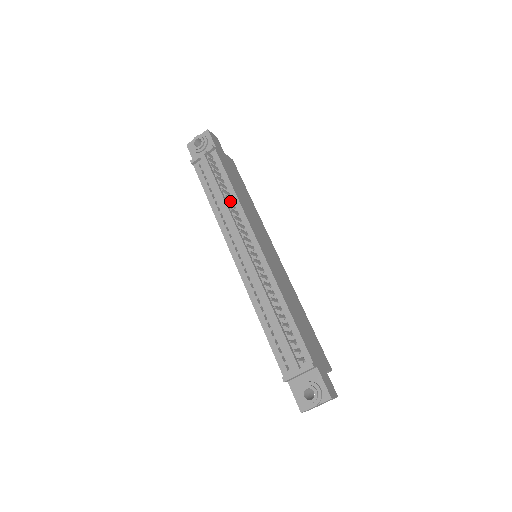
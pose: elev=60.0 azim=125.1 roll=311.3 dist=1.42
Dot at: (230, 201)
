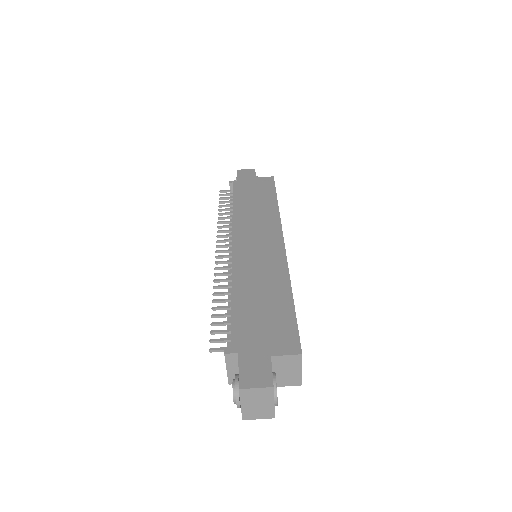
Dot at: occluded
